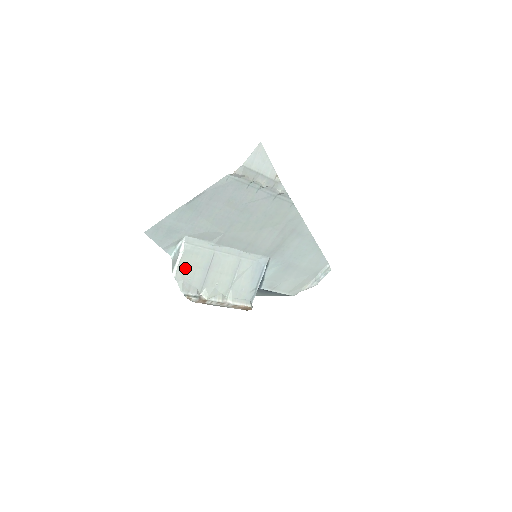
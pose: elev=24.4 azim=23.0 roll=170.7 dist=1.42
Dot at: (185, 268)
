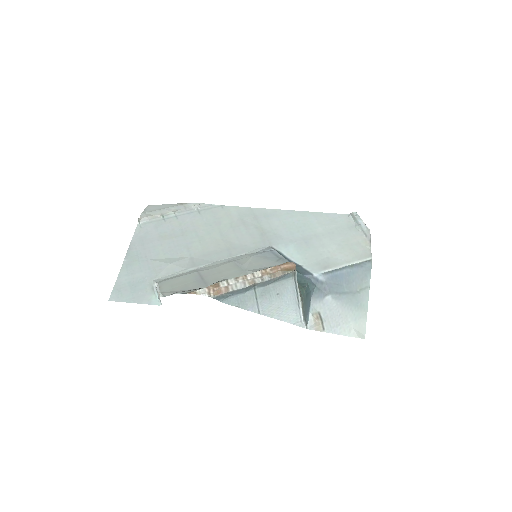
Dot at: (171, 289)
